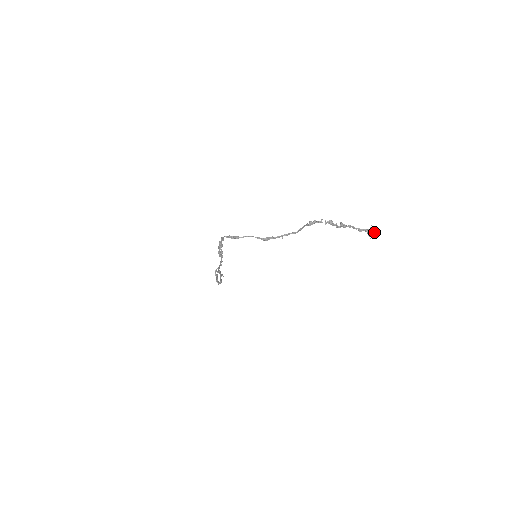
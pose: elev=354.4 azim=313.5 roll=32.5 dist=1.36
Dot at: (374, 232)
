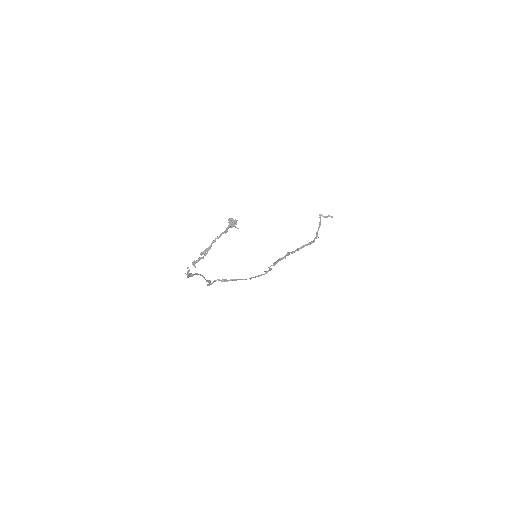
Dot at: (233, 223)
